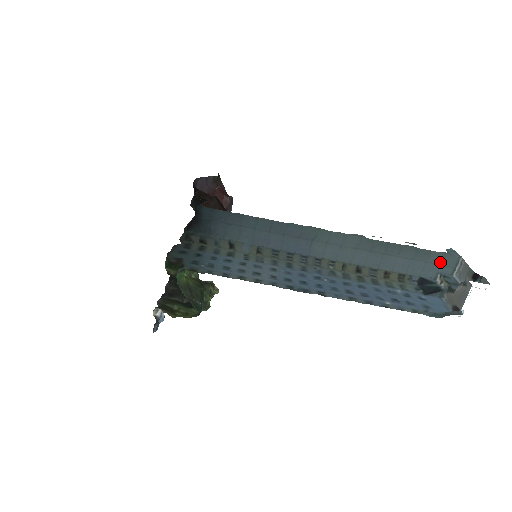
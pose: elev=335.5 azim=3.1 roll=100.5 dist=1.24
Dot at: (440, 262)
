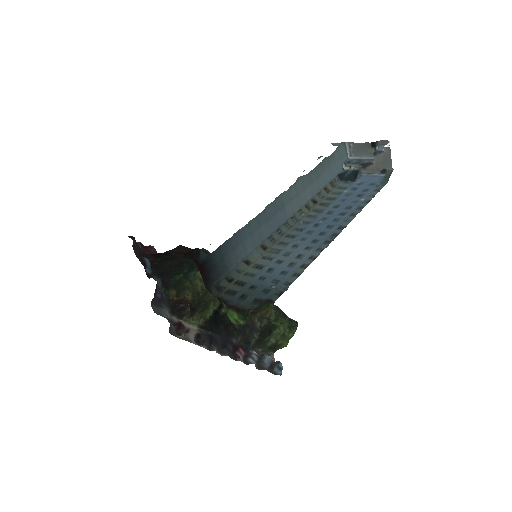
Dot at: (340, 156)
